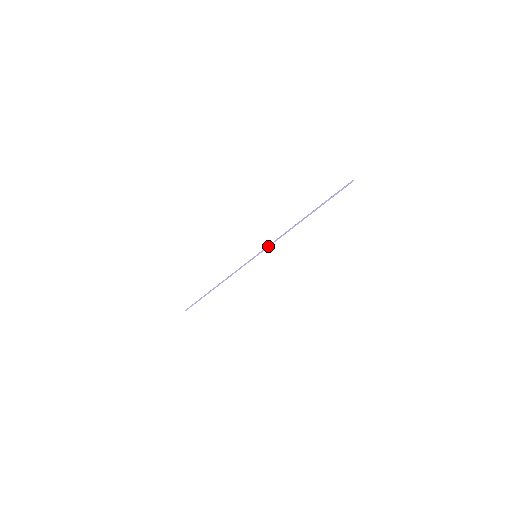
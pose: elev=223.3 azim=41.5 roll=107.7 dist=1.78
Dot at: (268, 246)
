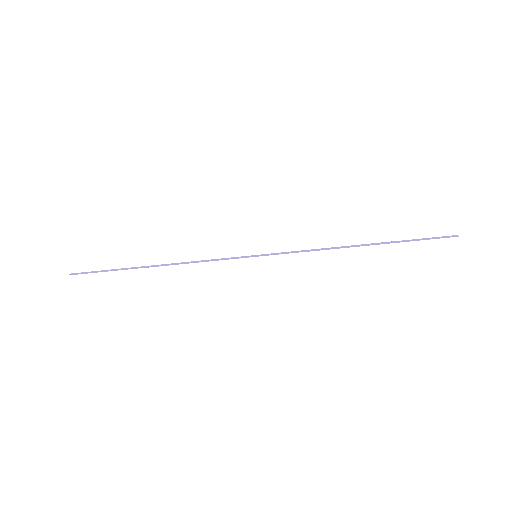
Dot at: (285, 252)
